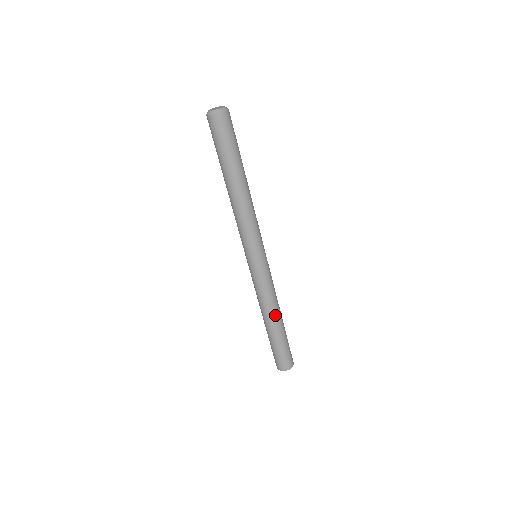
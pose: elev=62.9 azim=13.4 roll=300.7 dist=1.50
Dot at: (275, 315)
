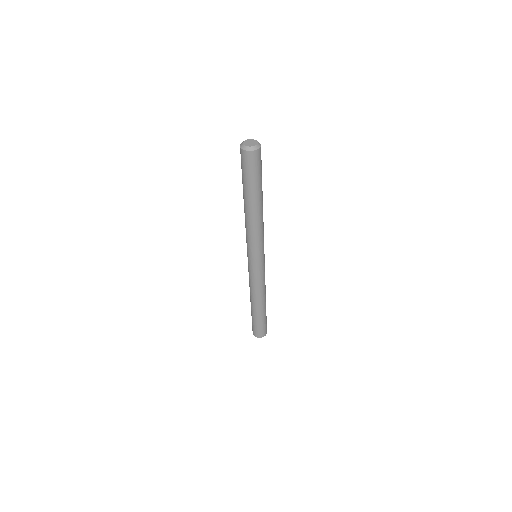
Dot at: (262, 300)
